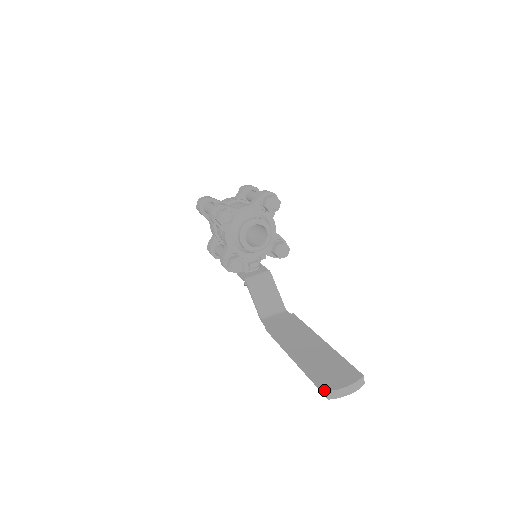
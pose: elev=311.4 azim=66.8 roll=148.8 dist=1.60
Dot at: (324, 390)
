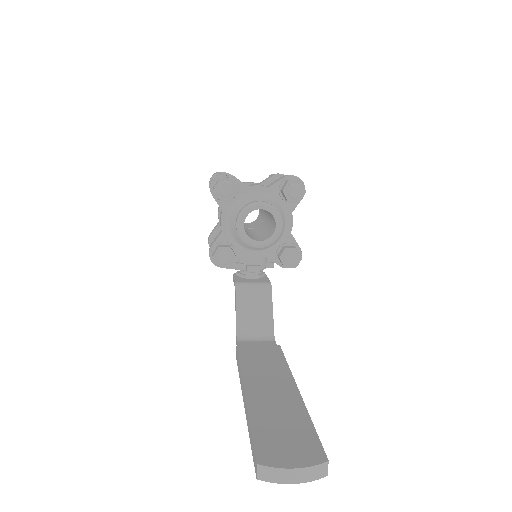
Dot at: (255, 461)
